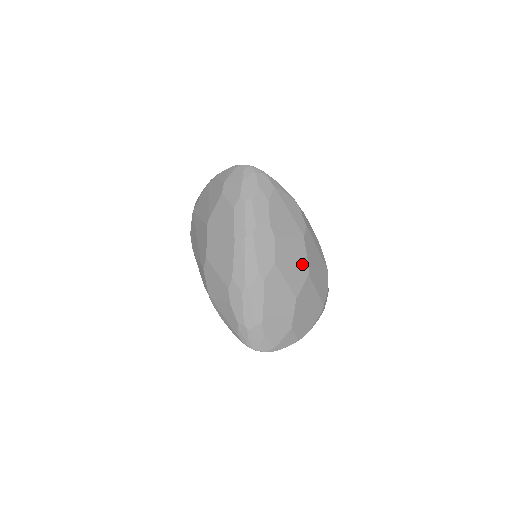
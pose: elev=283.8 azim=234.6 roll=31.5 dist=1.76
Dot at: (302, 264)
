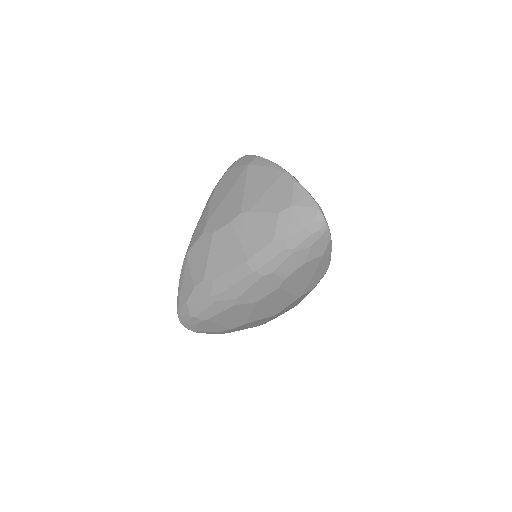
Dot at: (278, 309)
